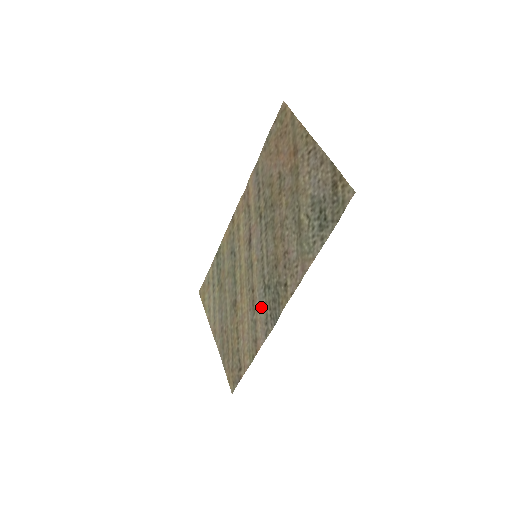
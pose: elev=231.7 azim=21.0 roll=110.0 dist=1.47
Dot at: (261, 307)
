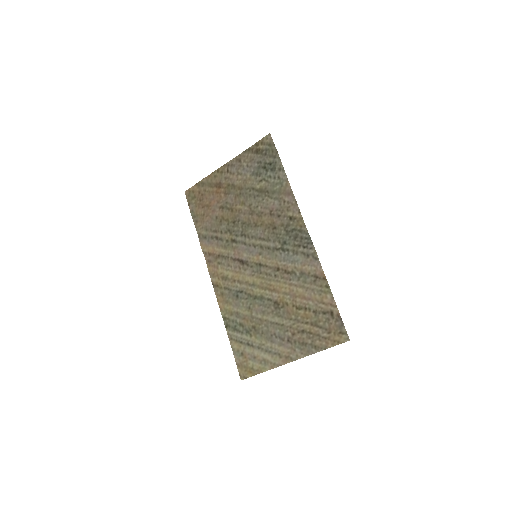
Dot at: (294, 259)
